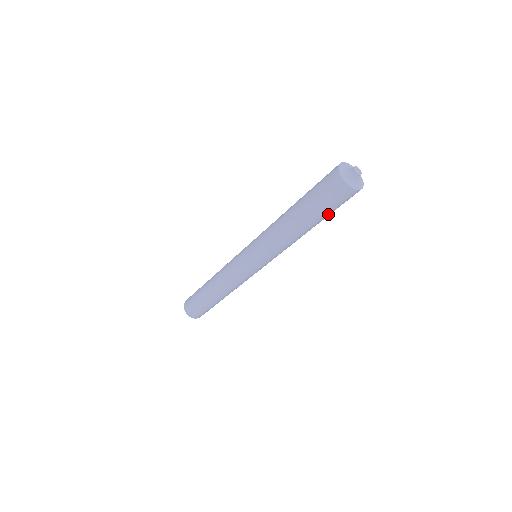
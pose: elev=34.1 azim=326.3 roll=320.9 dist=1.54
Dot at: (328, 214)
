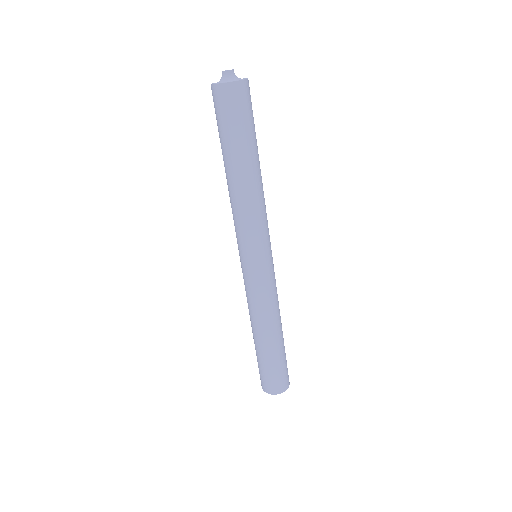
Dot at: (241, 136)
